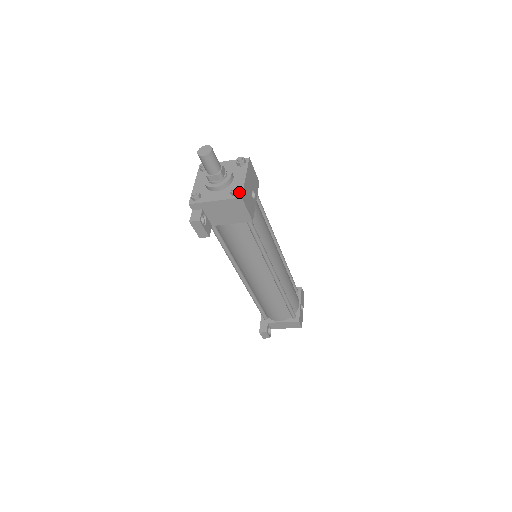
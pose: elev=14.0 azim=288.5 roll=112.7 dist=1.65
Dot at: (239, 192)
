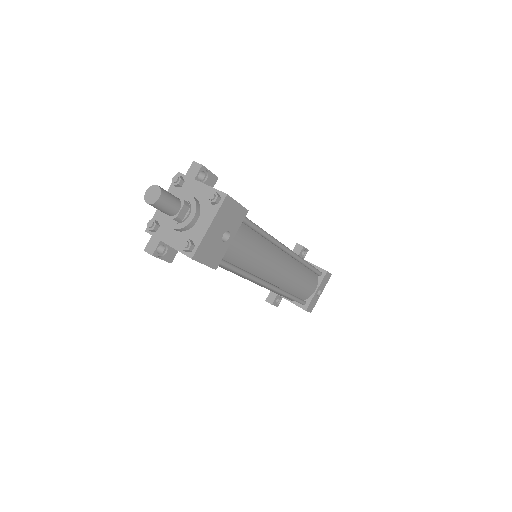
Dot at: (192, 249)
